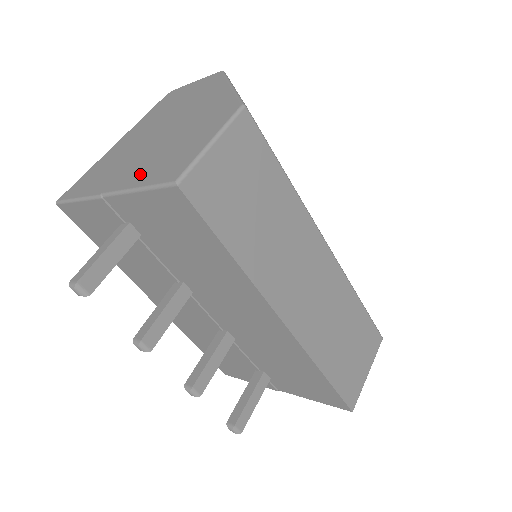
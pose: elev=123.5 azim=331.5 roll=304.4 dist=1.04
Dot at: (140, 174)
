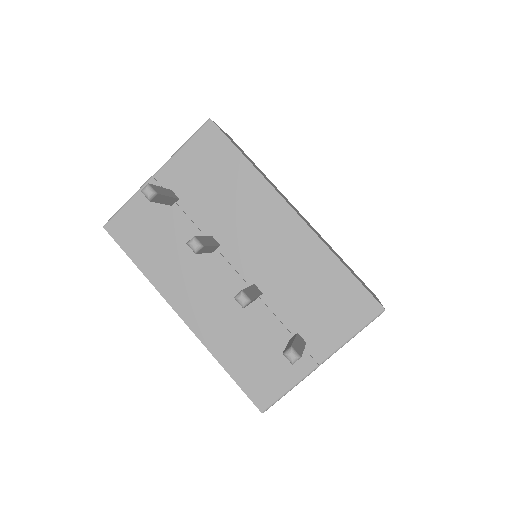
Dot at: occluded
